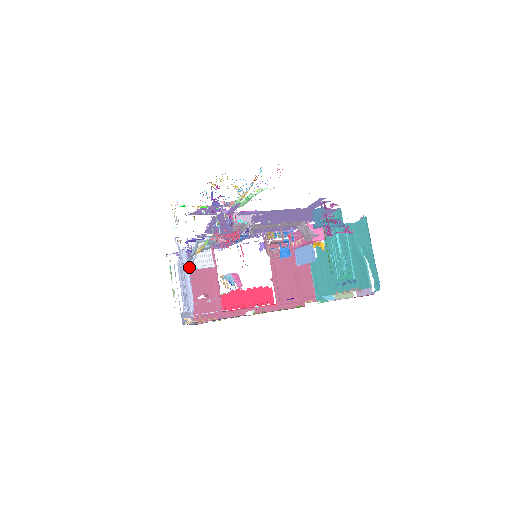
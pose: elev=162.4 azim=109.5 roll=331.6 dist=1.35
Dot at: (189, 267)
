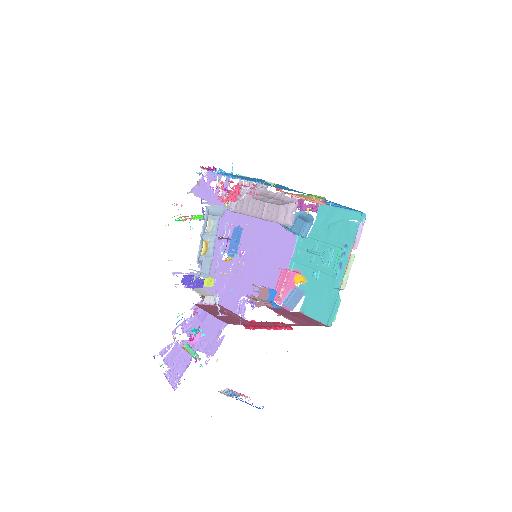
Dot at: (200, 268)
